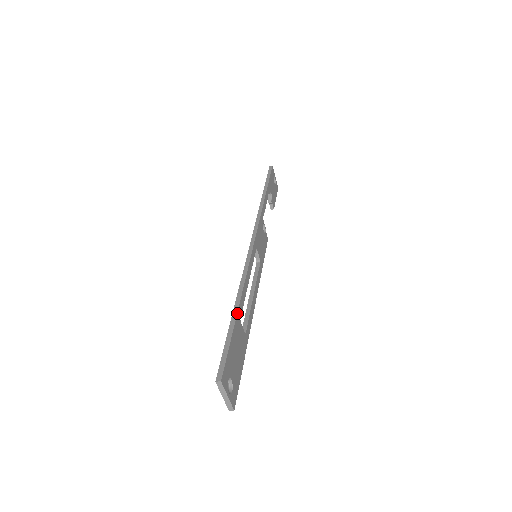
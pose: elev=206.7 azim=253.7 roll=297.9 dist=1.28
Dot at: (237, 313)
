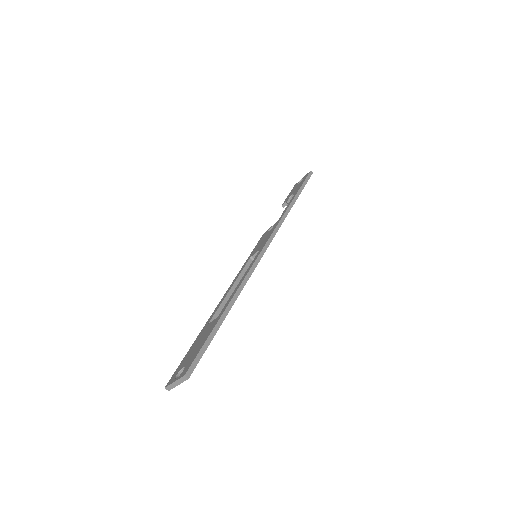
Dot at: occluded
